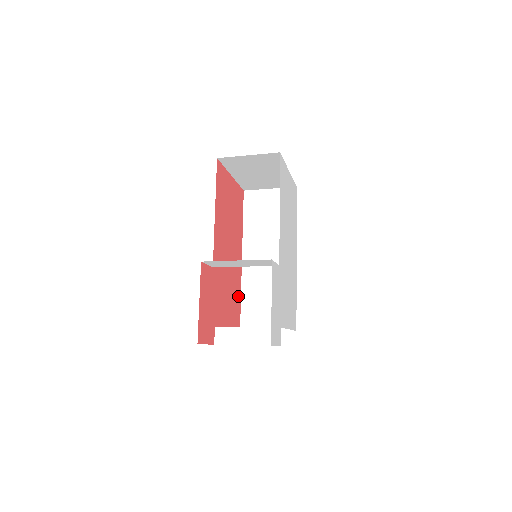
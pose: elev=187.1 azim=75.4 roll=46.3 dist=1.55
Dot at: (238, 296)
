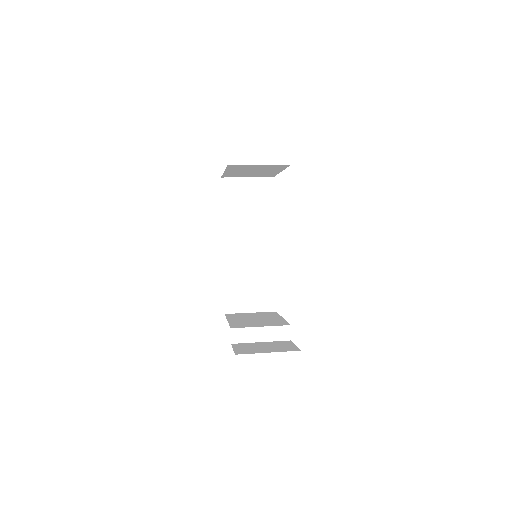
Dot at: occluded
